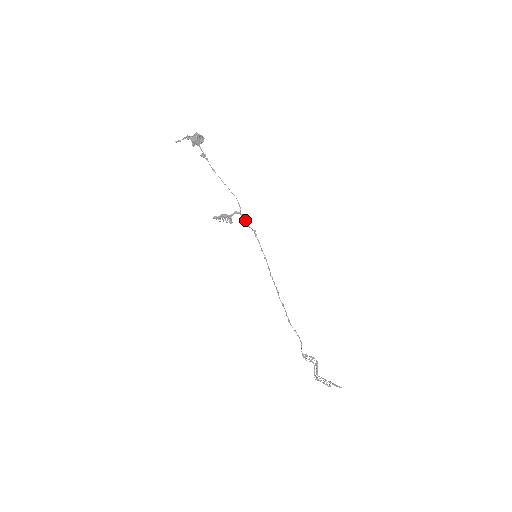
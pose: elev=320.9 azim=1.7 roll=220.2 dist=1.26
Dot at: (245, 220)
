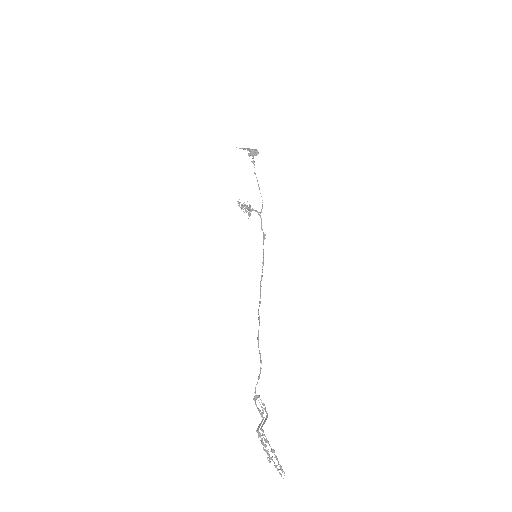
Dot at: (261, 222)
